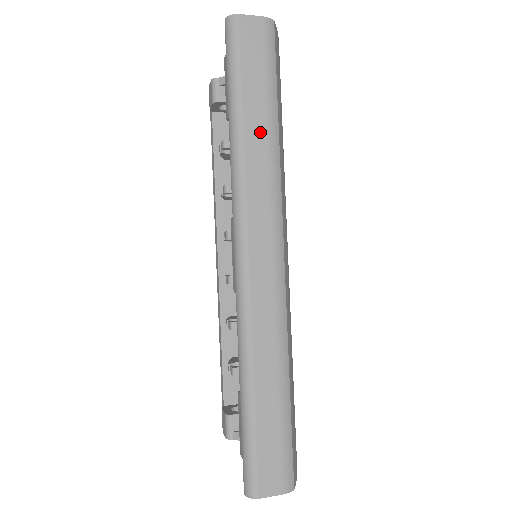
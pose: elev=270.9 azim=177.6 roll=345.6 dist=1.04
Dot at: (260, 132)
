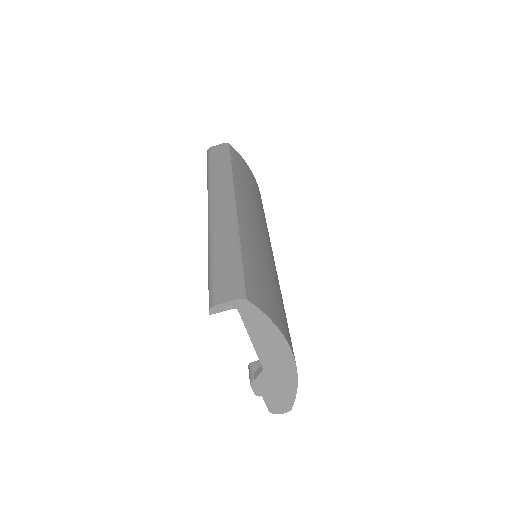
Dot at: (220, 169)
